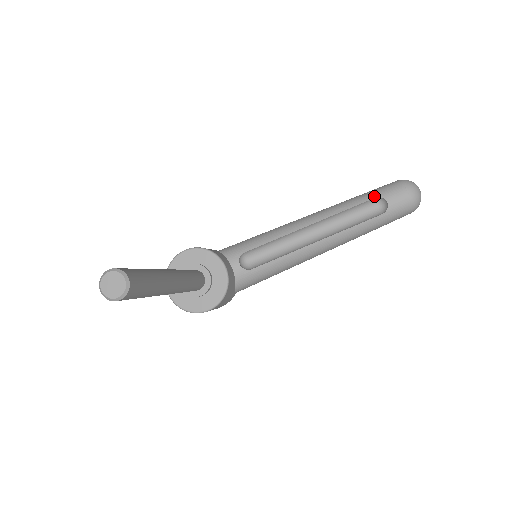
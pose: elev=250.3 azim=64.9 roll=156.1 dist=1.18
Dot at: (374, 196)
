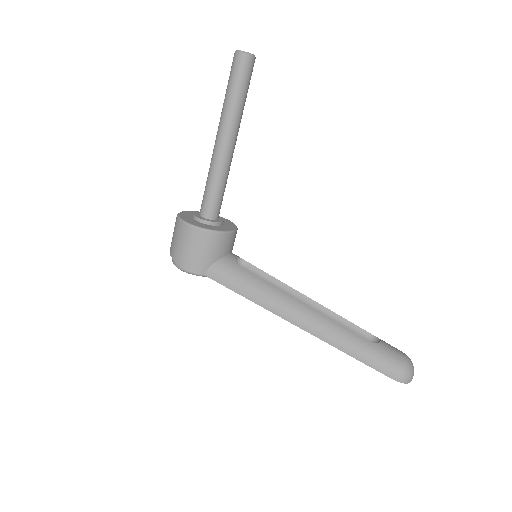
Dot at: occluded
